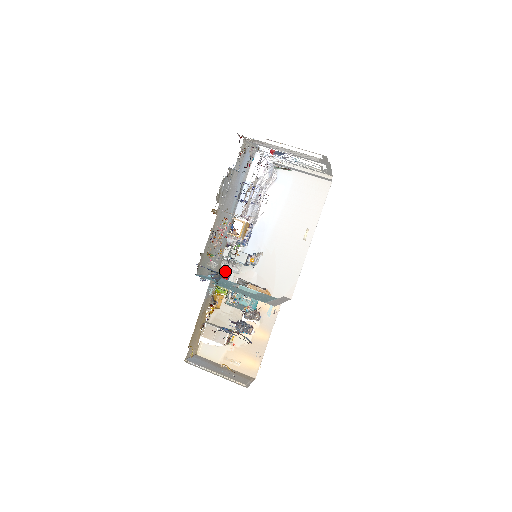
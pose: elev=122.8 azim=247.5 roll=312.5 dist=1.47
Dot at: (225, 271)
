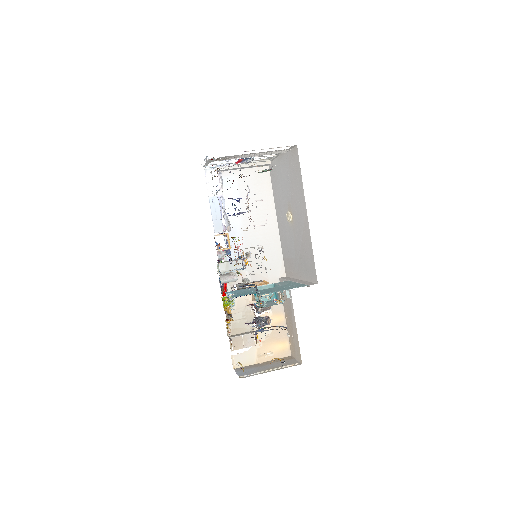
Dot at: (222, 285)
